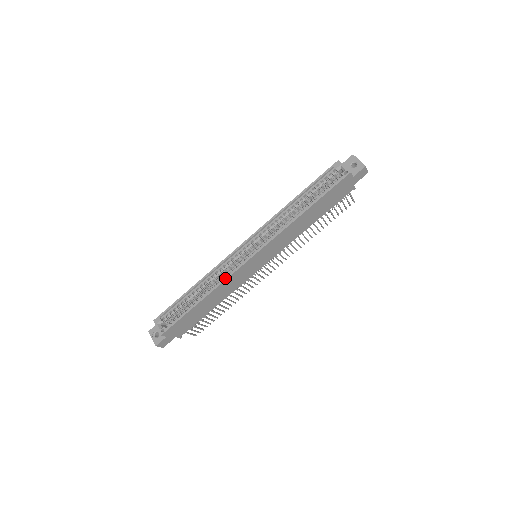
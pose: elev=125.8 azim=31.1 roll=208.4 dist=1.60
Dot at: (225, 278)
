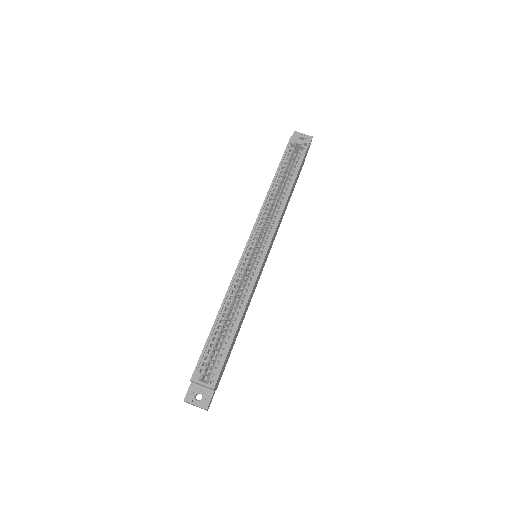
Dot at: (252, 286)
